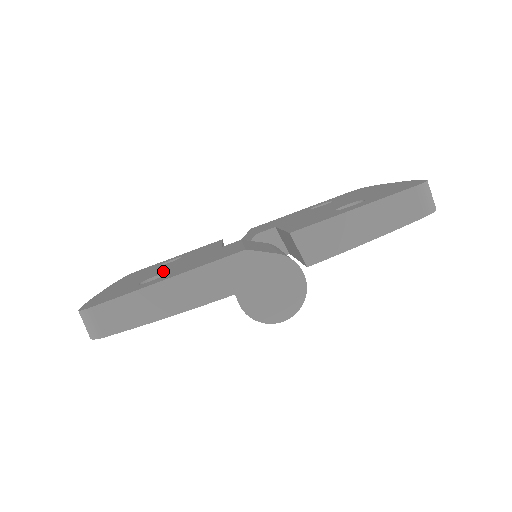
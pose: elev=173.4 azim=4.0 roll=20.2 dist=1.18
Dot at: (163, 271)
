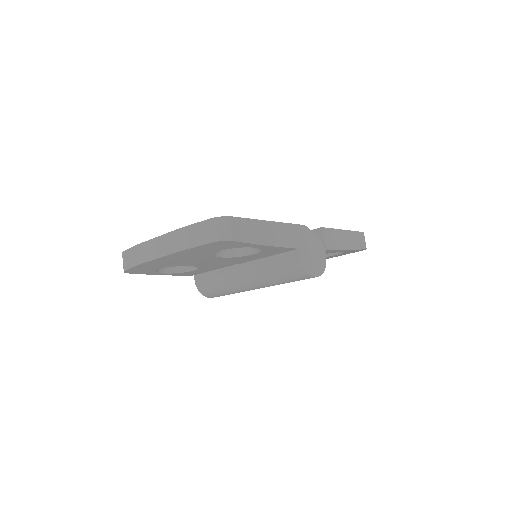
Dot at: occluded
